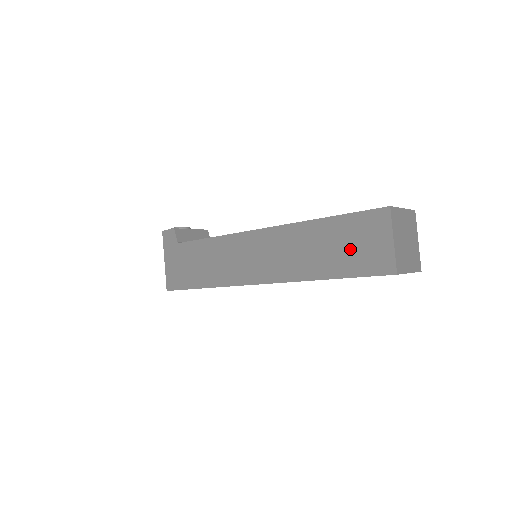
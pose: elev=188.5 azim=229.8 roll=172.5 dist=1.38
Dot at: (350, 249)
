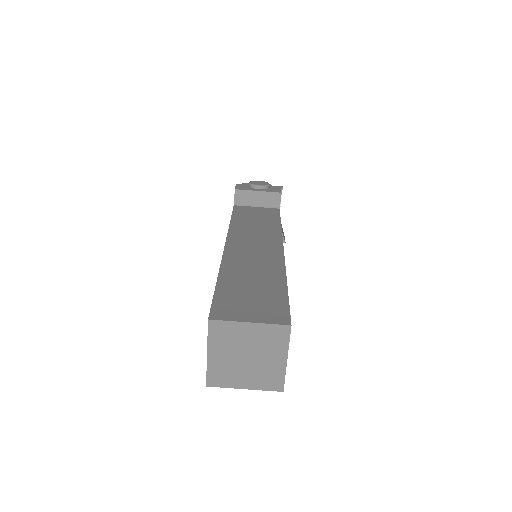
Dot at: occluded
